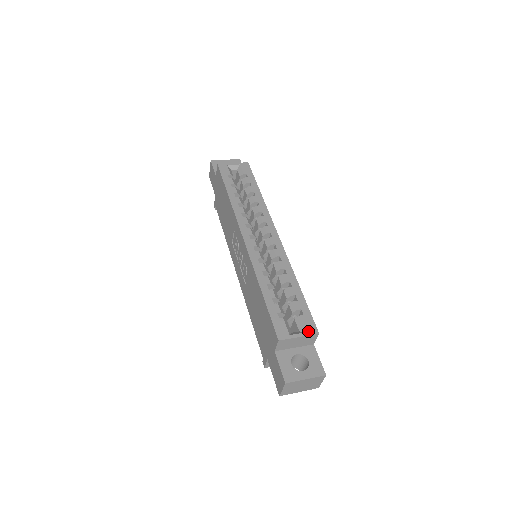
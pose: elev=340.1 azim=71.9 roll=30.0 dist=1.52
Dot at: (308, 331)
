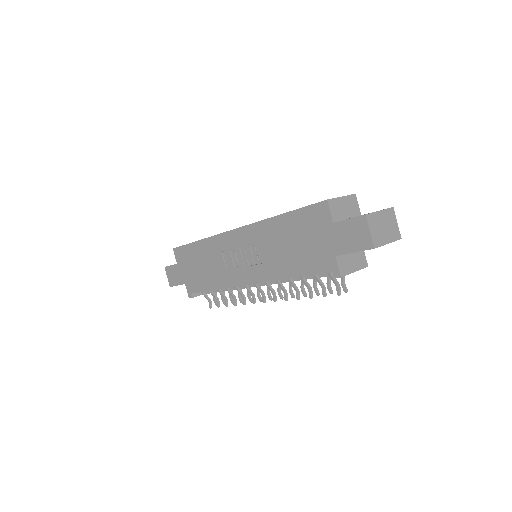
Dot at: occluded
